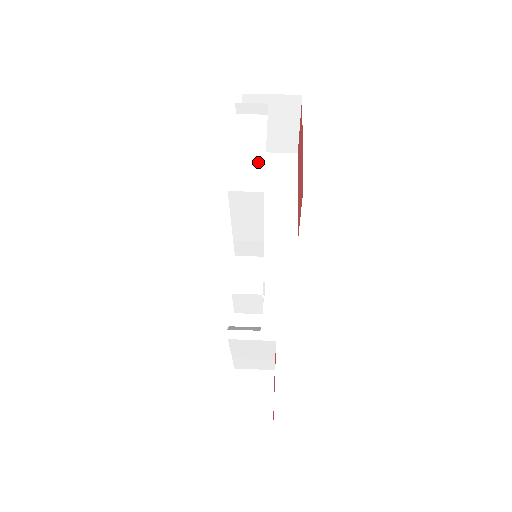
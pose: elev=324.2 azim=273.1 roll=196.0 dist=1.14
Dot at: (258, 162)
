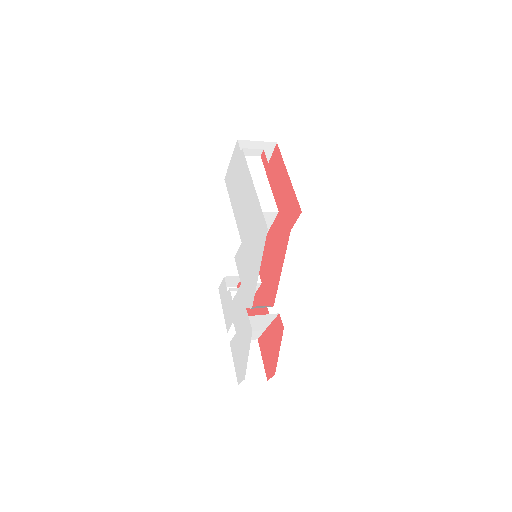
Dot at: (267, 191)
